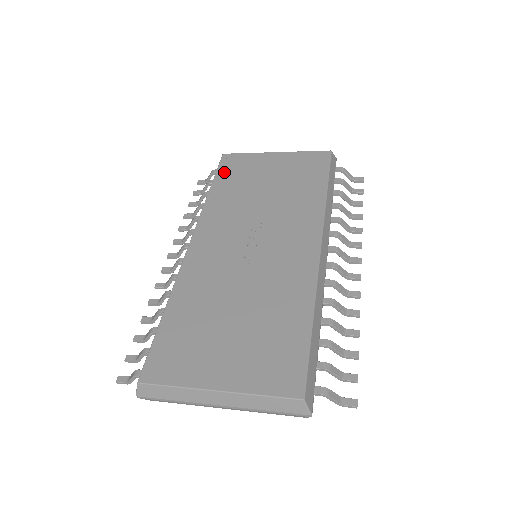
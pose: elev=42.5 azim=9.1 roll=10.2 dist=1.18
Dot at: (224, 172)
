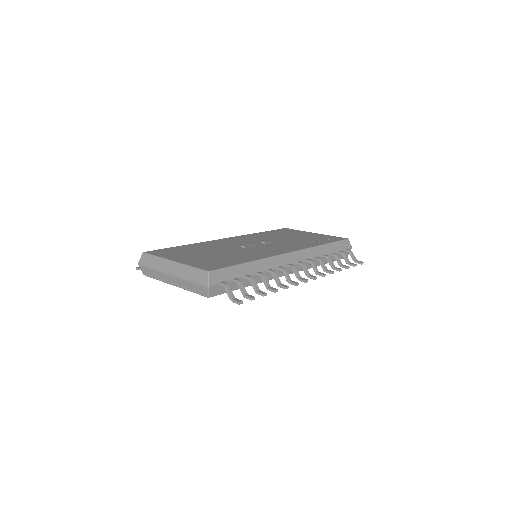
Dot at: (277, 231)
